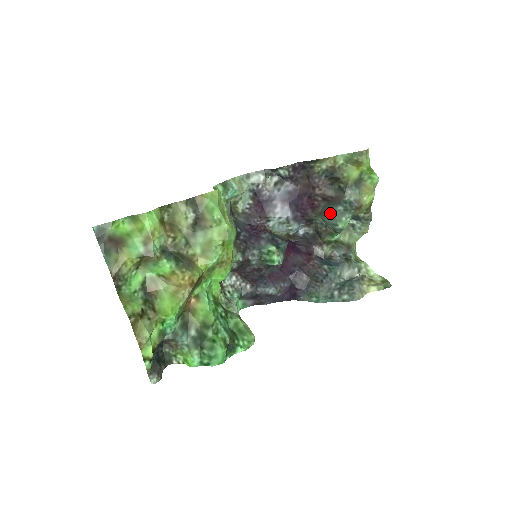
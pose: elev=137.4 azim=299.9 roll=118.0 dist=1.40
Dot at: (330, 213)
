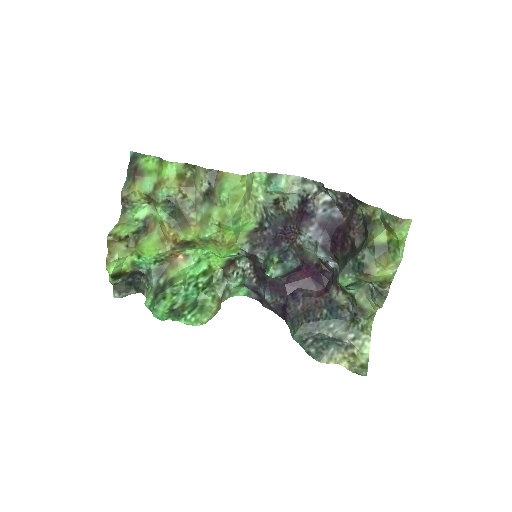
Dot at: (345, 262)
